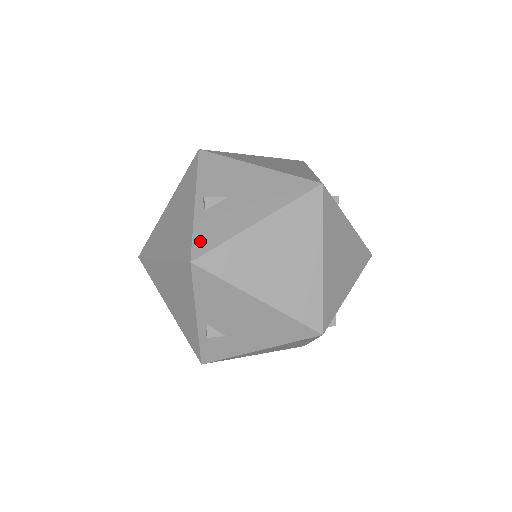
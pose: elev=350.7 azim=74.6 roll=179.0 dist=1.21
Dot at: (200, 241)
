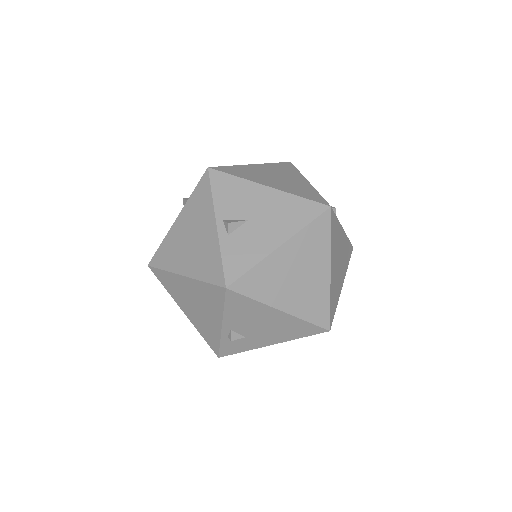
Dot at: (230, 267)
